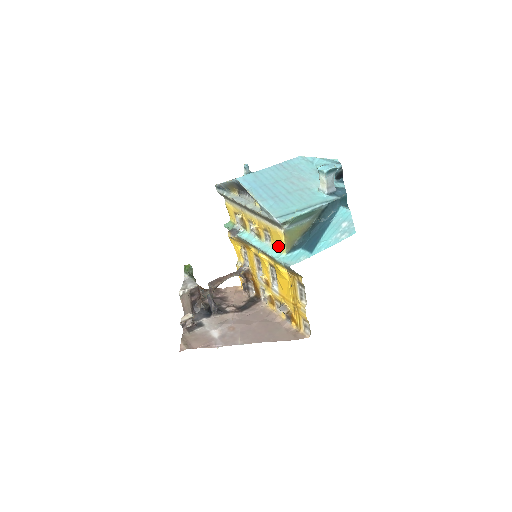
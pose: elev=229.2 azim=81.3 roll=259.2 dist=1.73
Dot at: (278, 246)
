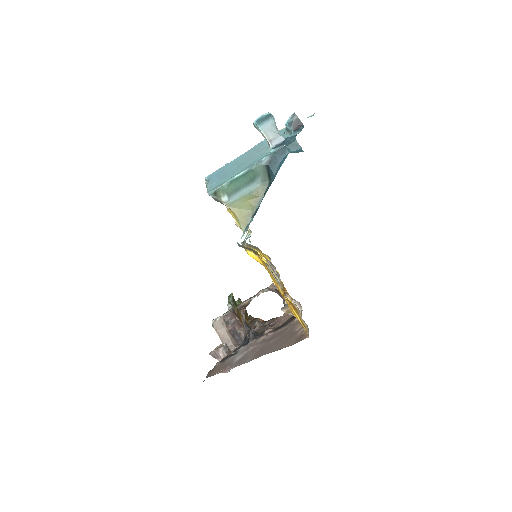
Dot at: occluded
